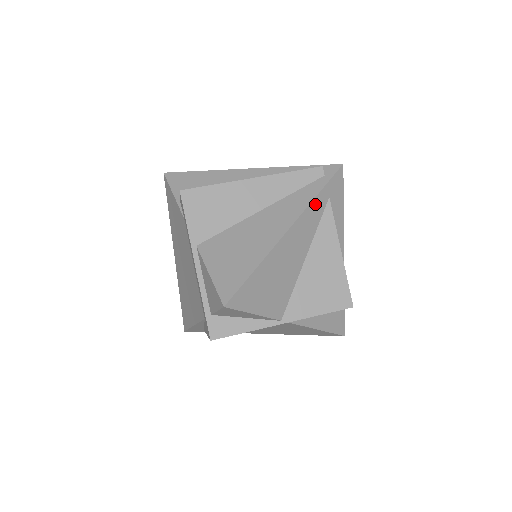
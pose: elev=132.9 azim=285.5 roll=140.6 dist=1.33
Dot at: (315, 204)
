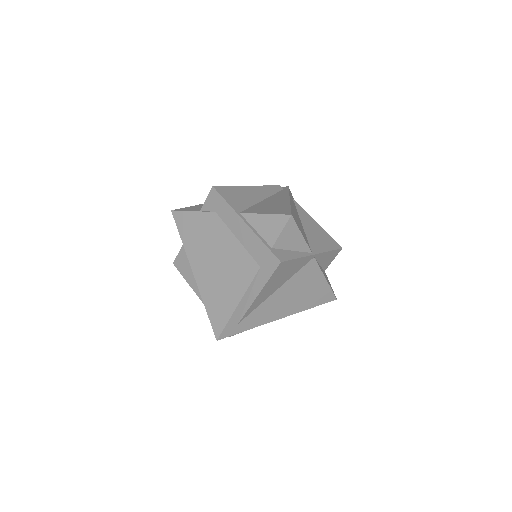
Dot at: occluded
